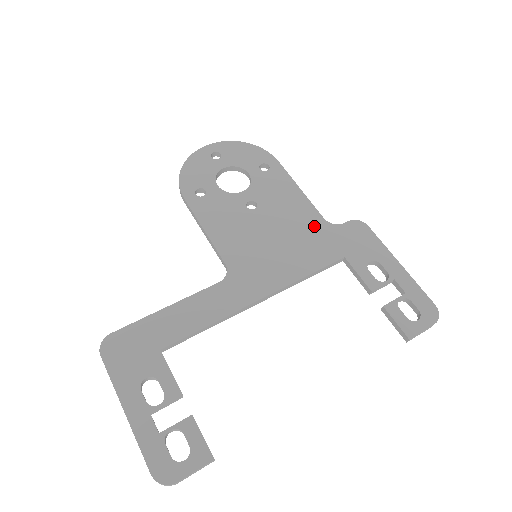
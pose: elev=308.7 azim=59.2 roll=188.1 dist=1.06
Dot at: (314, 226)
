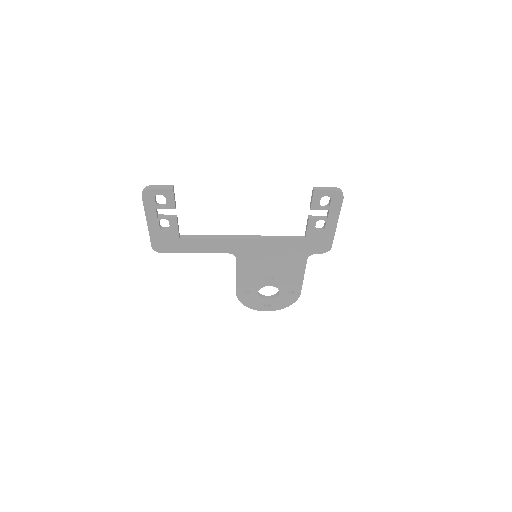
Dot at: occluded
